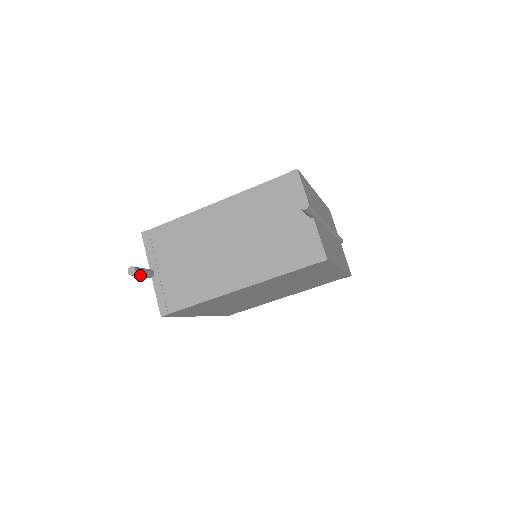
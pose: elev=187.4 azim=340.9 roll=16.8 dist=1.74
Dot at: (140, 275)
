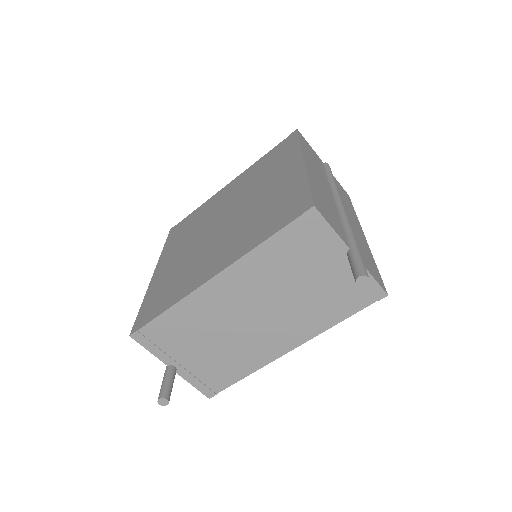
Dot at: (170, 392)
